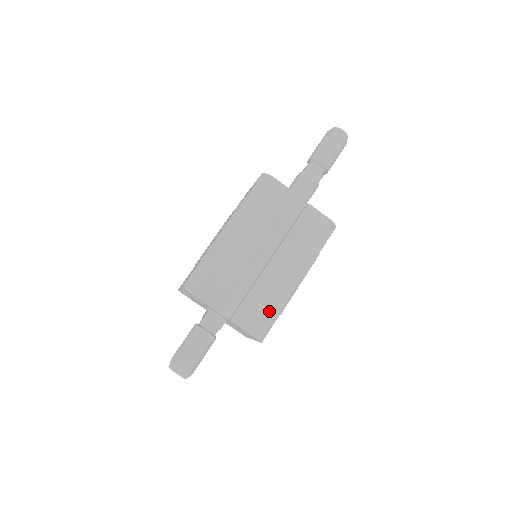
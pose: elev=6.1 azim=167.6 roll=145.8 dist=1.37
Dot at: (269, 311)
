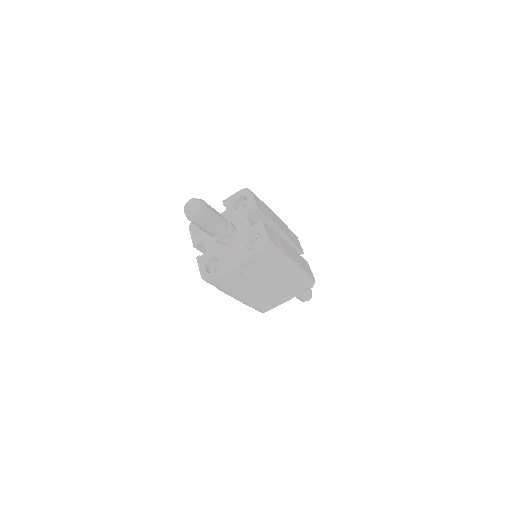
Dot at: (279, 246)
